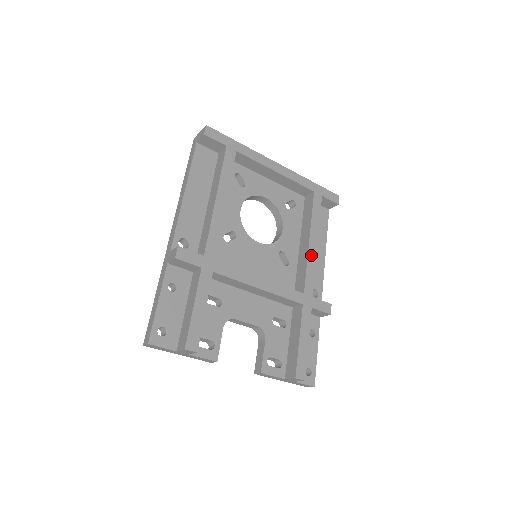
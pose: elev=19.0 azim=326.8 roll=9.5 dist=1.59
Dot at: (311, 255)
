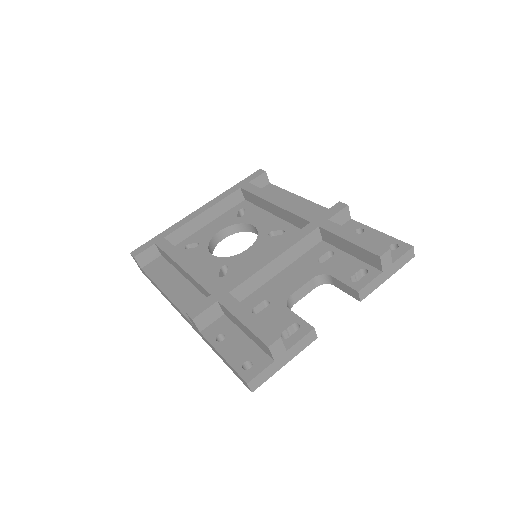
Dot at: (285, 206)
